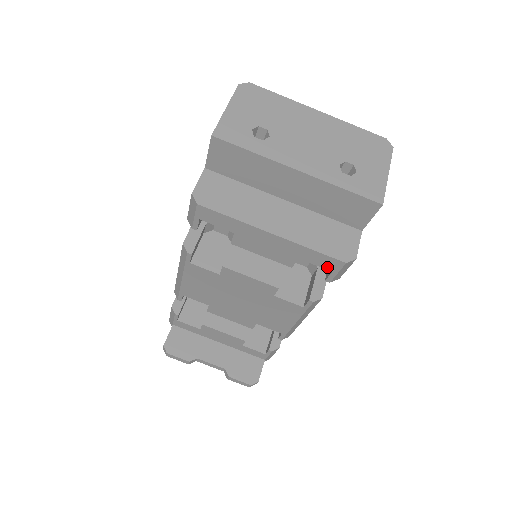
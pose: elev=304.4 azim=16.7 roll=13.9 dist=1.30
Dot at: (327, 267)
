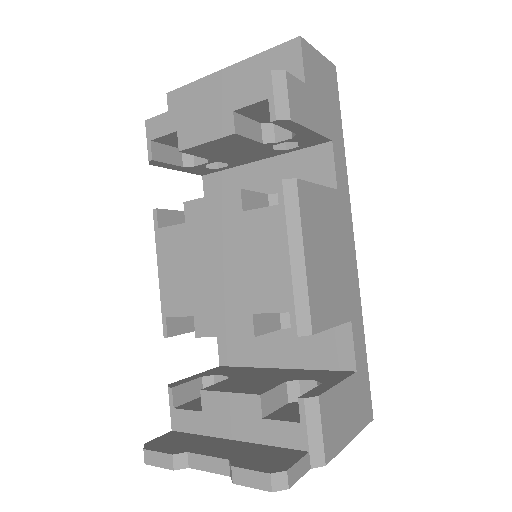
Dot at: (261, 96)
